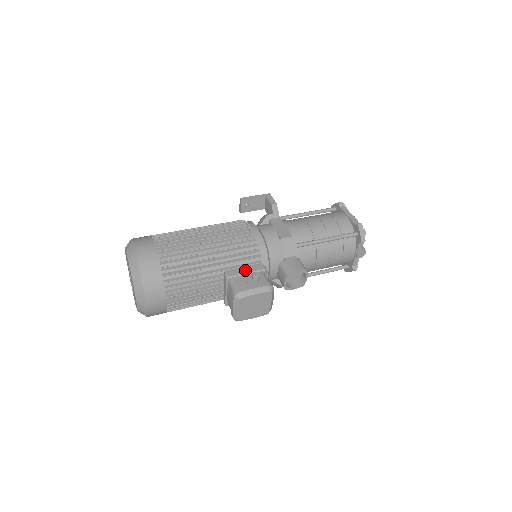
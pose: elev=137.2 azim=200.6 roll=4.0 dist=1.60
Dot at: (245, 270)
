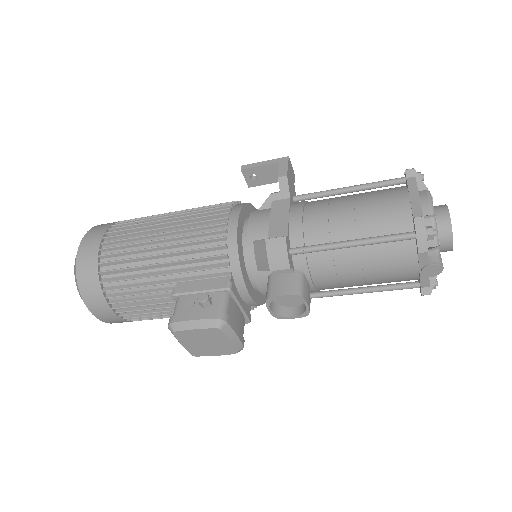
Dot at: (199, 286)
